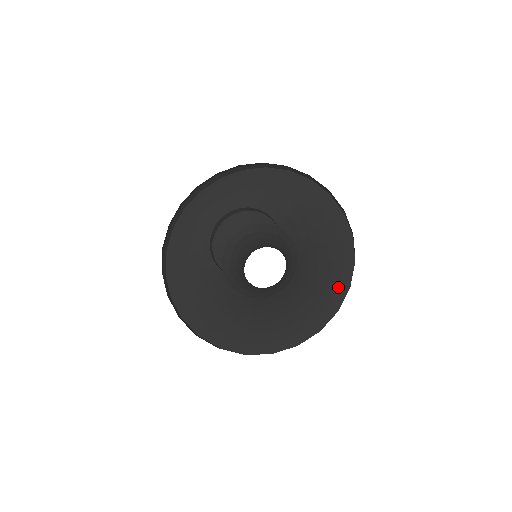
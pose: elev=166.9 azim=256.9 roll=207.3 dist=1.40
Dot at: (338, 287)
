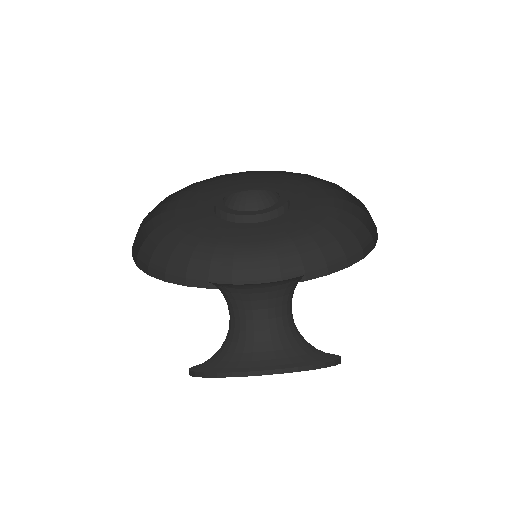
Dot at: occluded
